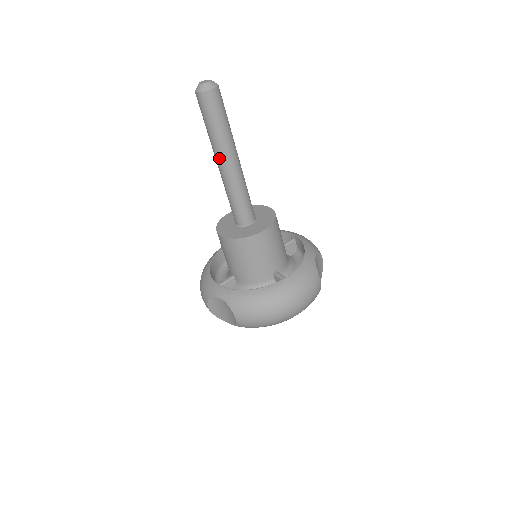
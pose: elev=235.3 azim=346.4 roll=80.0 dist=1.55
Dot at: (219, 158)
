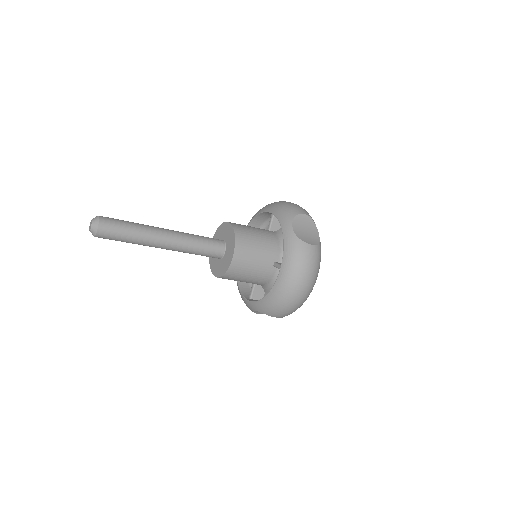
Dot at: (155, 247)
